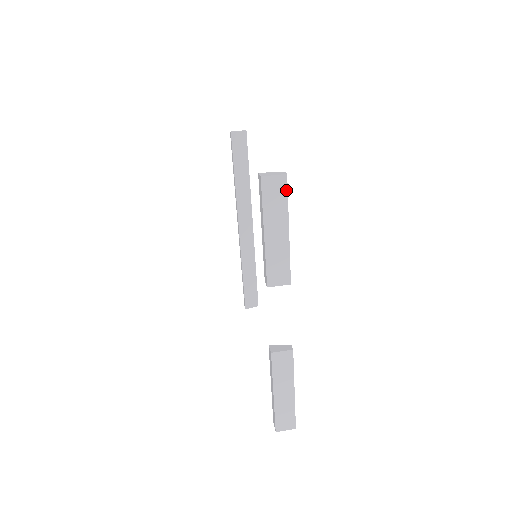
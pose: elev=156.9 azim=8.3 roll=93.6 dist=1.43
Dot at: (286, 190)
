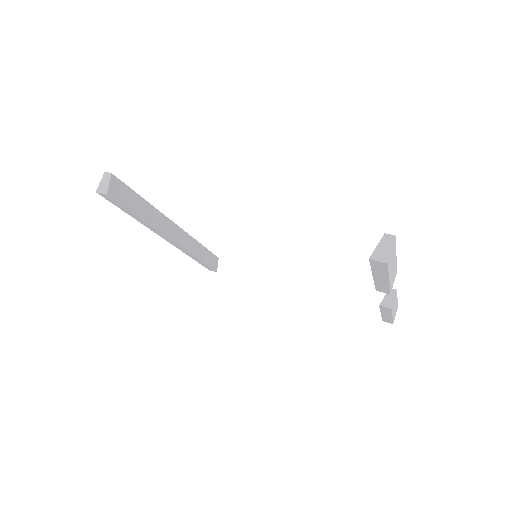
Dot at: (395, 243)
